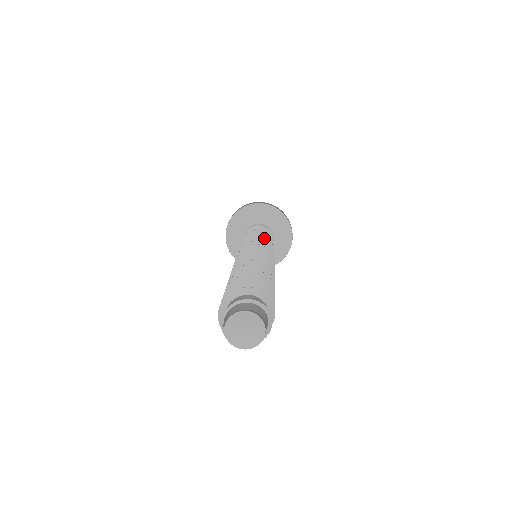
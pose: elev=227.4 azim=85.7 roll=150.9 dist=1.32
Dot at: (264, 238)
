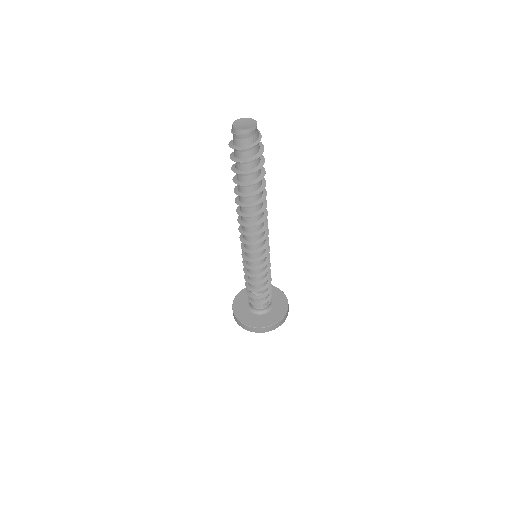
Dot at: occluded
